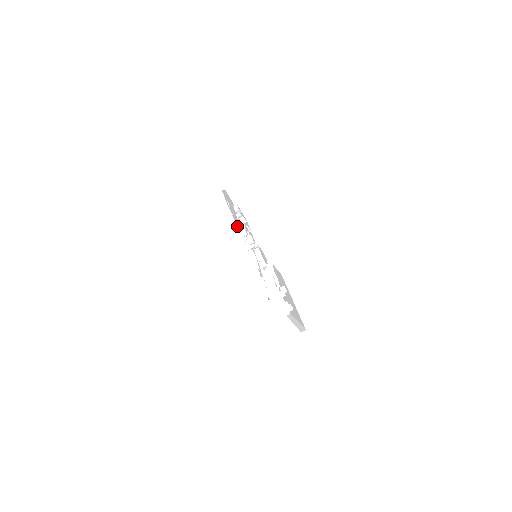
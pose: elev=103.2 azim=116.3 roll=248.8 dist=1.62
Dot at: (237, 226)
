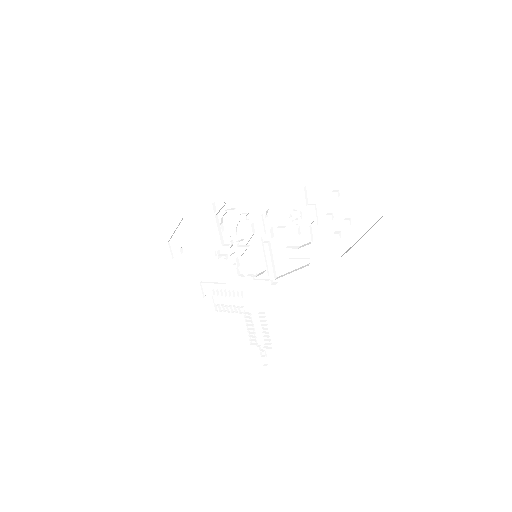
Dot at: (199, 281)
